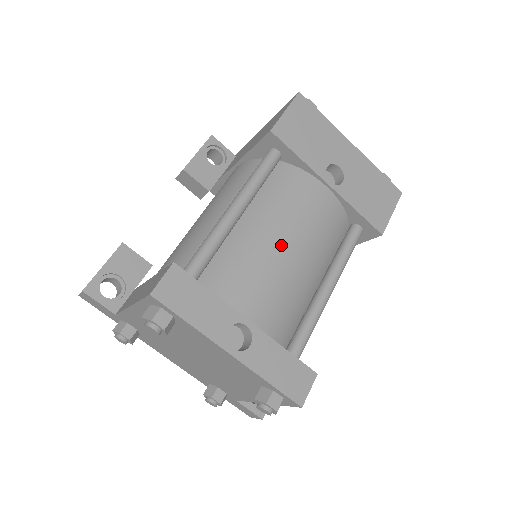
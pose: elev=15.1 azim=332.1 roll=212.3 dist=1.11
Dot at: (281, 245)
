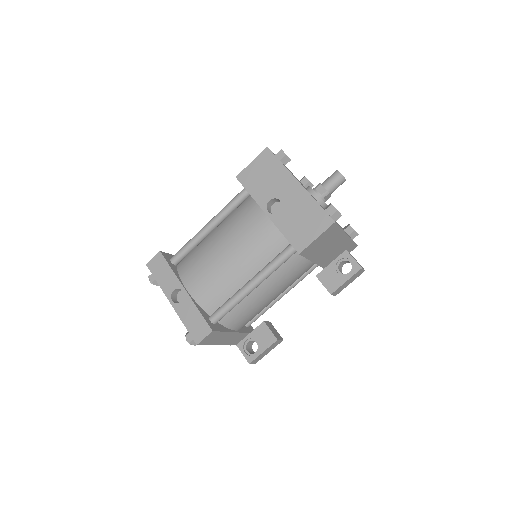
Dot at: (220, 250)
